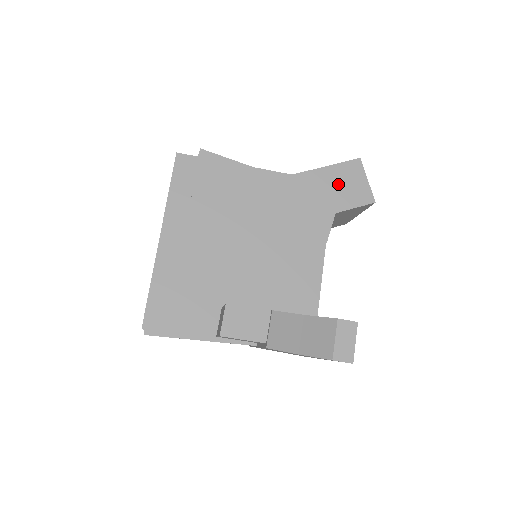
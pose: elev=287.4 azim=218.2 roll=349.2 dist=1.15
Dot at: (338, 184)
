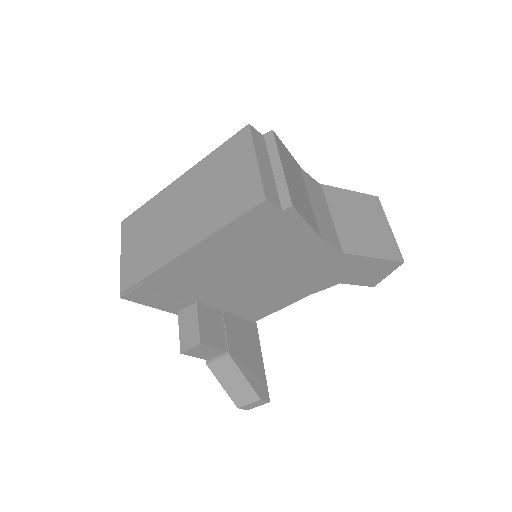
Dot at: (366, 270)
